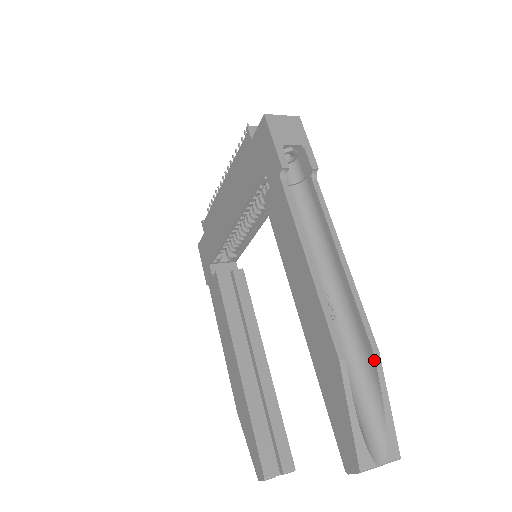
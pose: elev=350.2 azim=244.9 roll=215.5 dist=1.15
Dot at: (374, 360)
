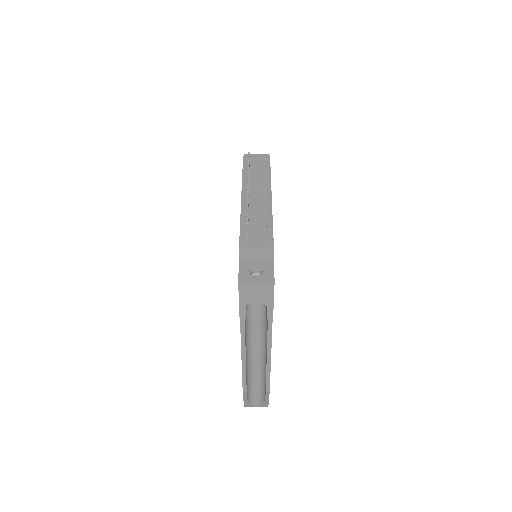
Dot at: (265, 392)
